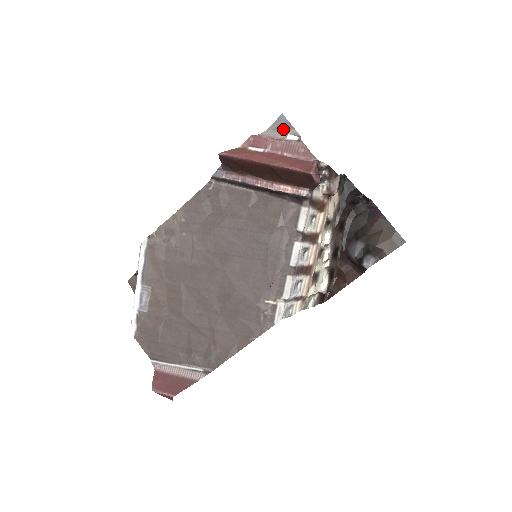
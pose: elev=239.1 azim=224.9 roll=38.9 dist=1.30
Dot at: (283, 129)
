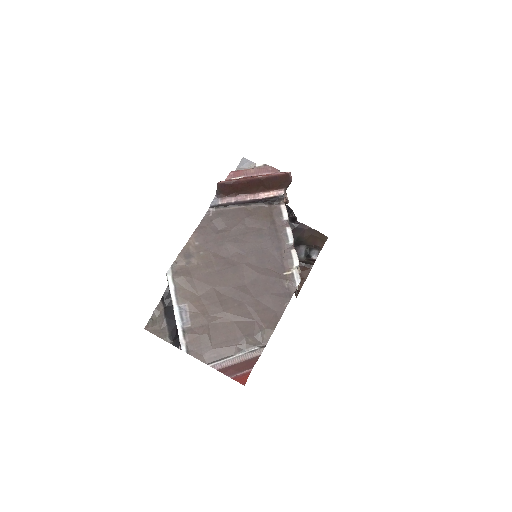
Dot at: (247, 166)
